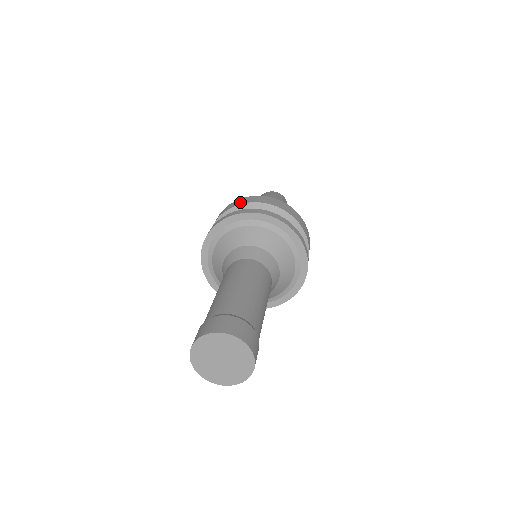
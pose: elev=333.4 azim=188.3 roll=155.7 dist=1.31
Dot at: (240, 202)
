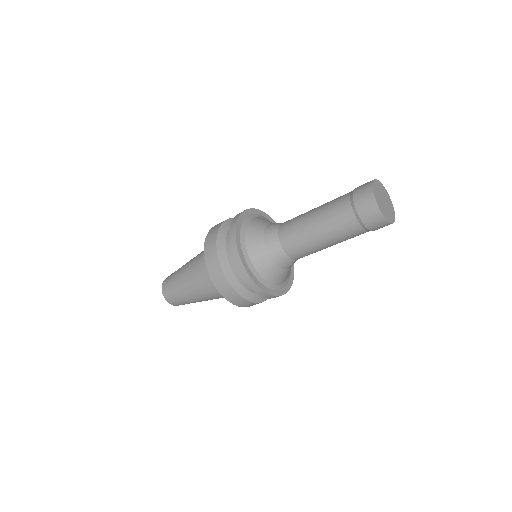
Dot at: (223, 221)
